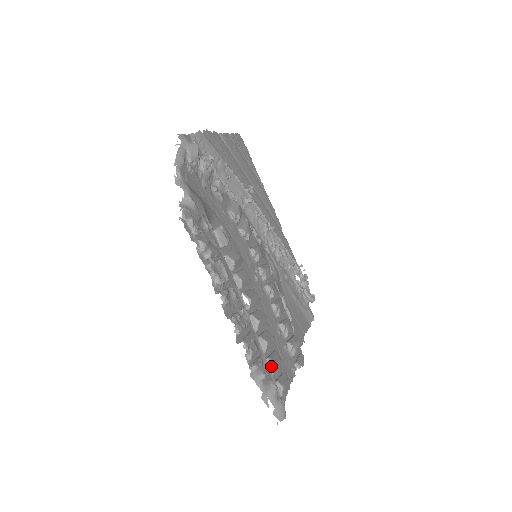
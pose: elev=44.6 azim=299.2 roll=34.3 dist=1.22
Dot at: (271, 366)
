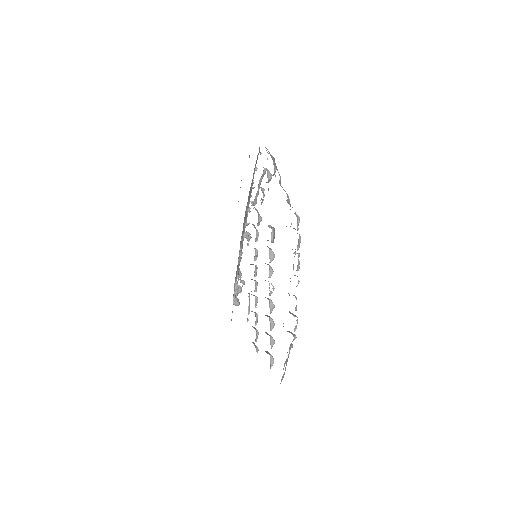
Dot at: (272, 342)
